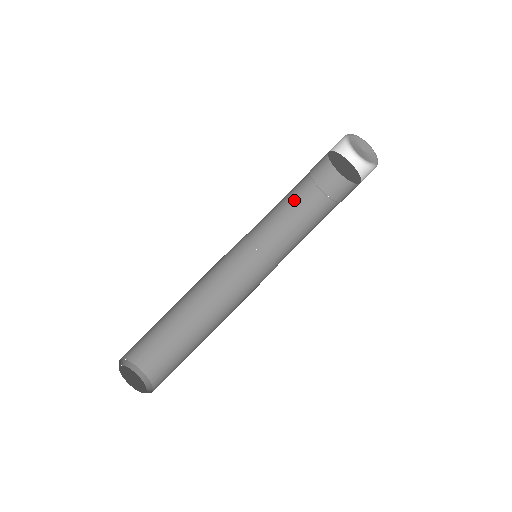
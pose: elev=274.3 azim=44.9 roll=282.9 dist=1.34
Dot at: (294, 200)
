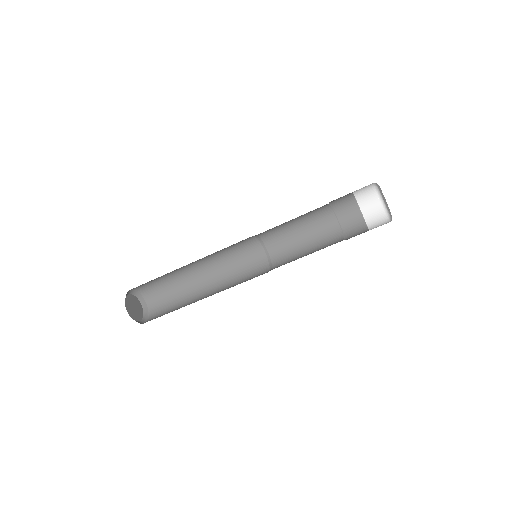
Dot at: occluded
